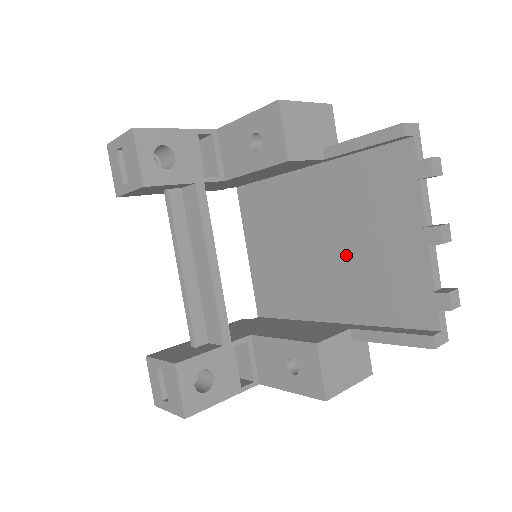
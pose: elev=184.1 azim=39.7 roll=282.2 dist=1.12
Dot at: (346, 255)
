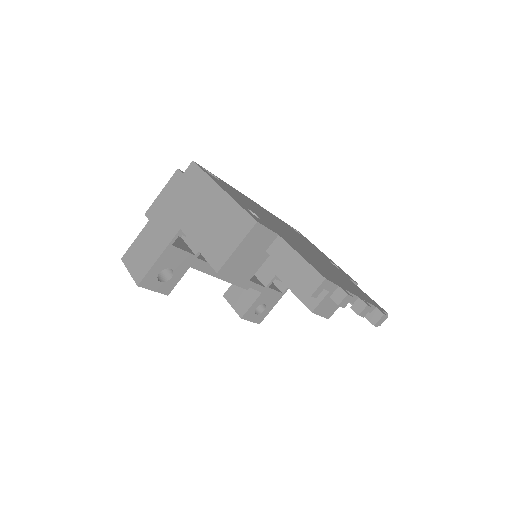
Dot at: occluded
